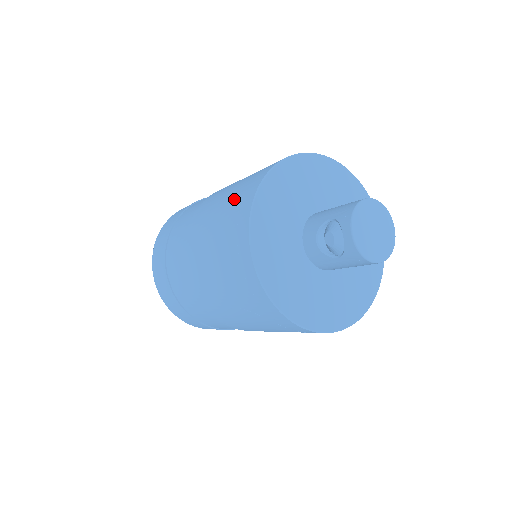
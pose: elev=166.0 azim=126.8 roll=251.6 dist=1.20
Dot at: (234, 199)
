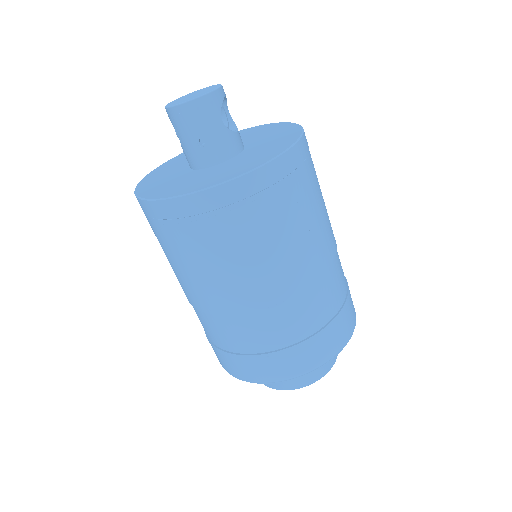
Dot at: occluded
